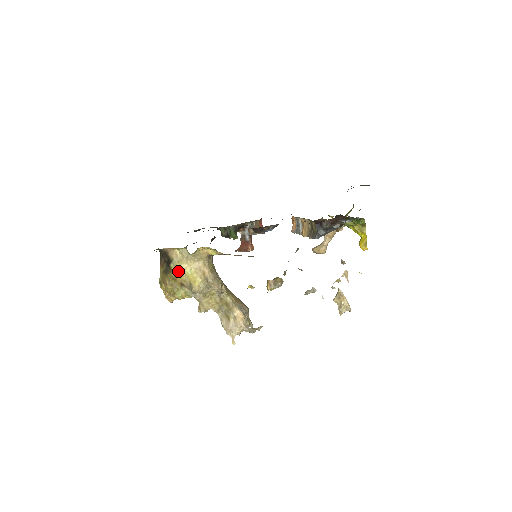
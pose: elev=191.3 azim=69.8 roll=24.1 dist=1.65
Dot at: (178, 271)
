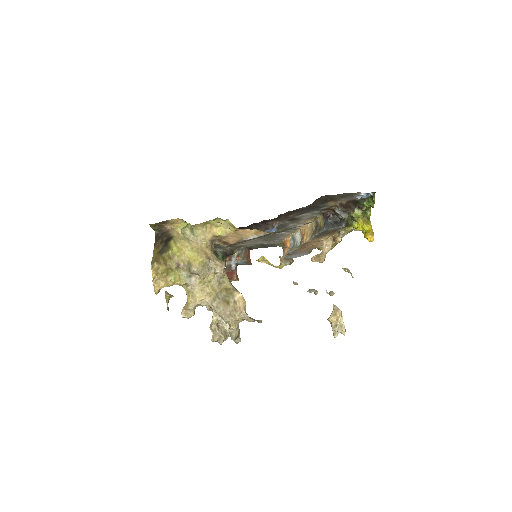
Dot at: (178, 248)
